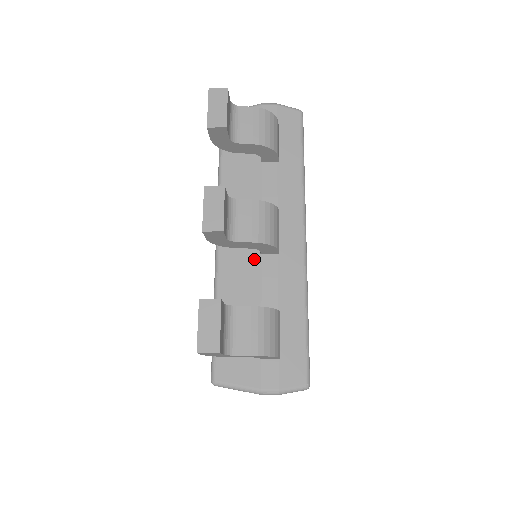
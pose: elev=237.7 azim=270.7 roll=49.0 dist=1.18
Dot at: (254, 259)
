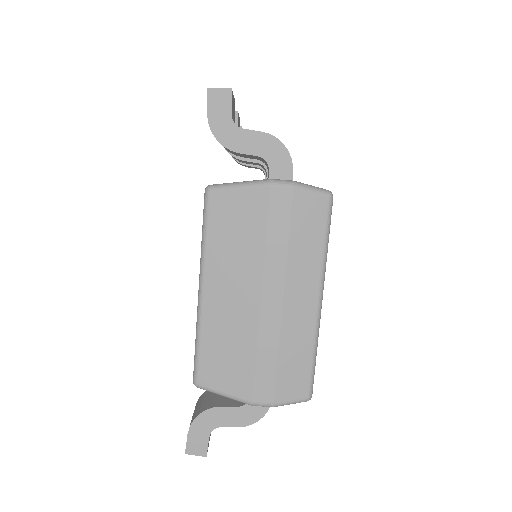
Dot at: occluded
